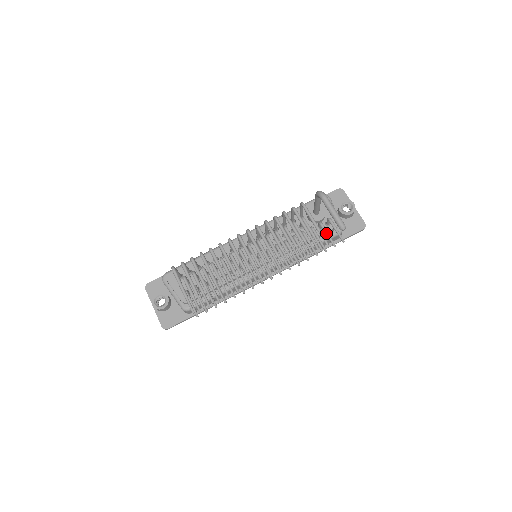
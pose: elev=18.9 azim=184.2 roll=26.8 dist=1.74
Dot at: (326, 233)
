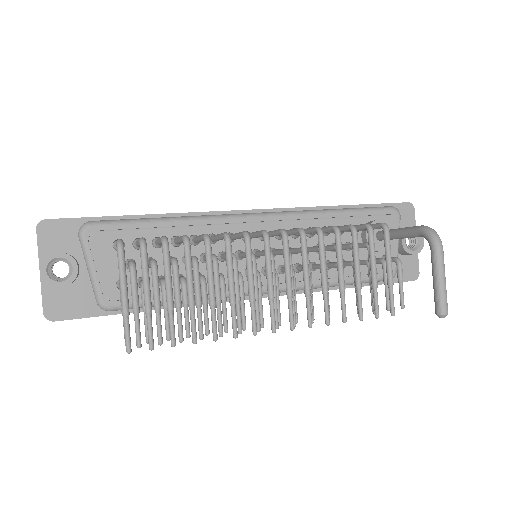
Dot at: (386, 283)
